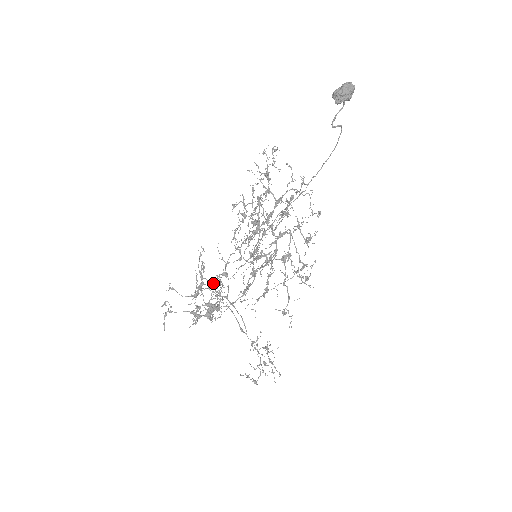
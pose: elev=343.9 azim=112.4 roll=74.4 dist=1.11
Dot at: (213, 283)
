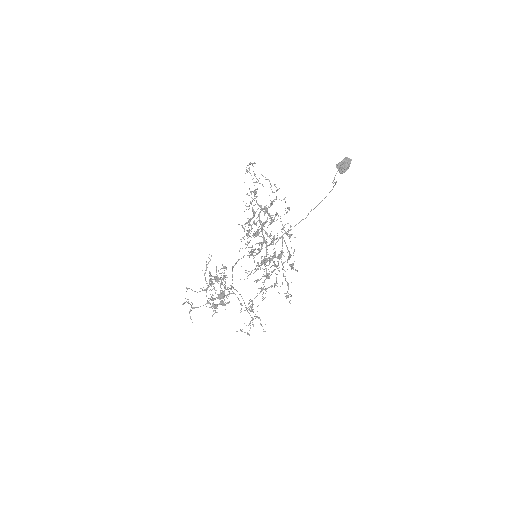
Dot at: (220, 278)
